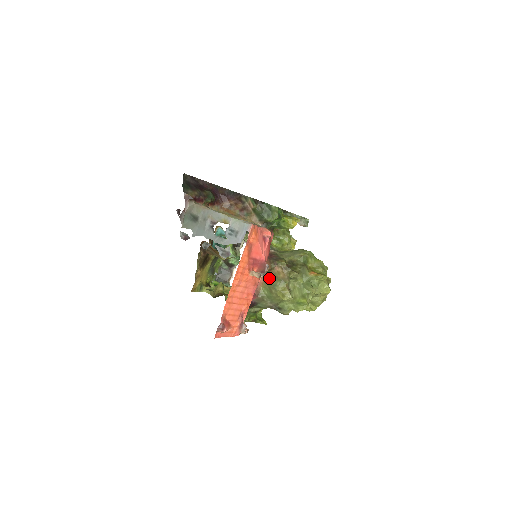
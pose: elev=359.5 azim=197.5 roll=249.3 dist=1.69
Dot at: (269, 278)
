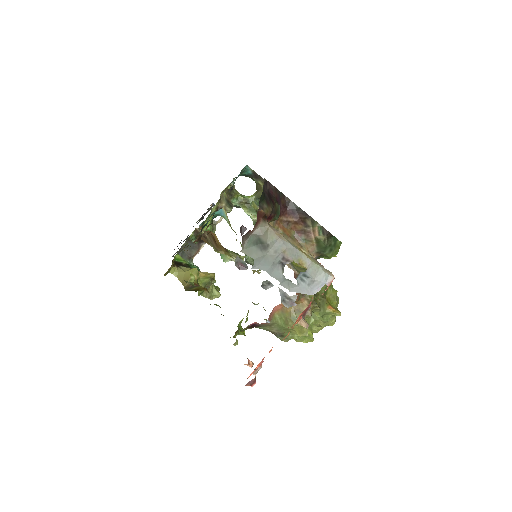
Dot at: (290, 308)
